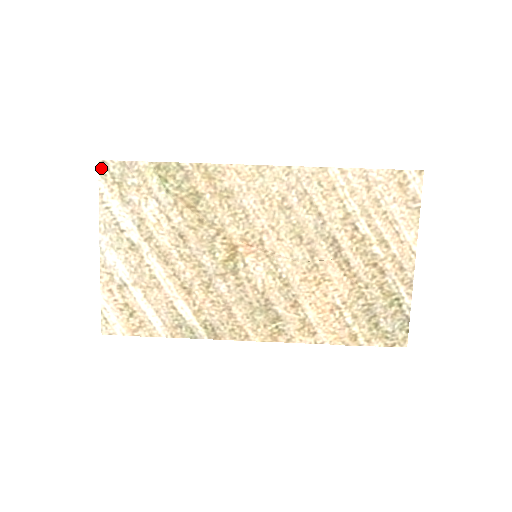
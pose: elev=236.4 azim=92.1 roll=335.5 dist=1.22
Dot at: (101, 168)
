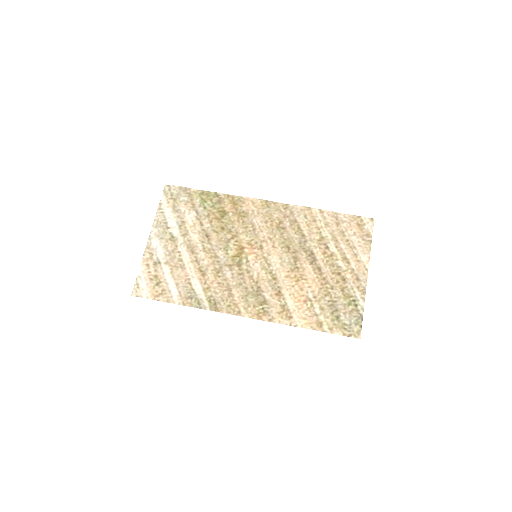
Dot at: (166, 189)
